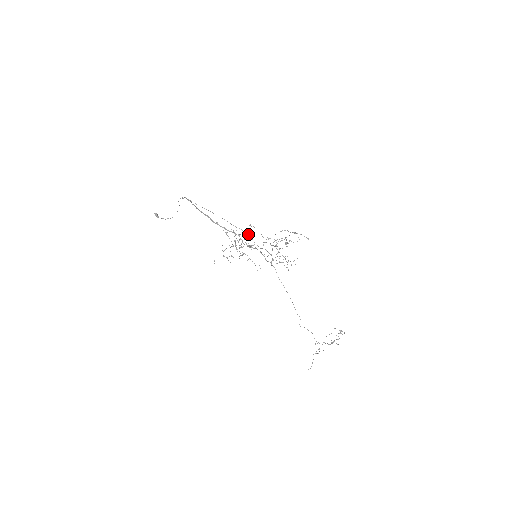
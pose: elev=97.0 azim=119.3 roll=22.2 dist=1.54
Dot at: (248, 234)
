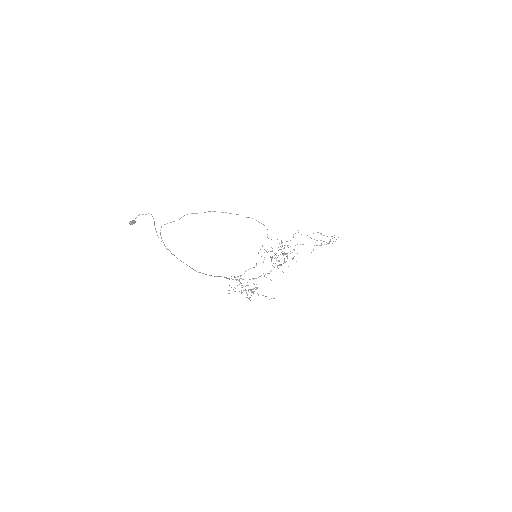
Dot at: occluded
